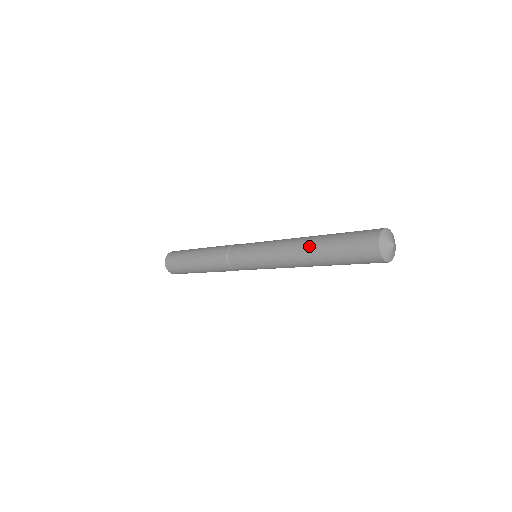
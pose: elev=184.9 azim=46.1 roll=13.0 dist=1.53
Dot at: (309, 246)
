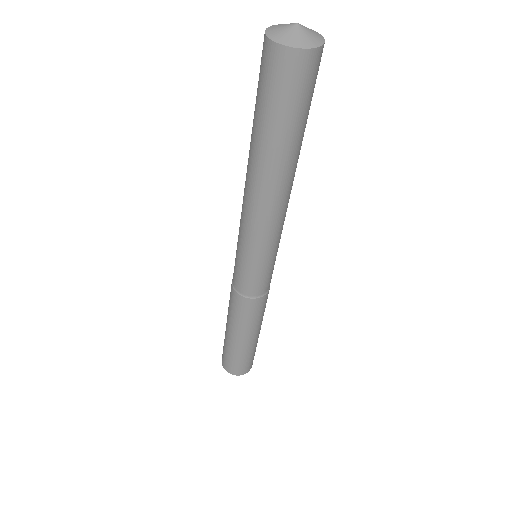
Dot at: occluded
